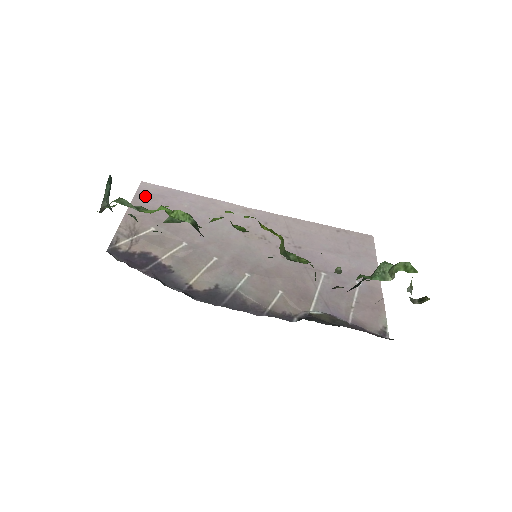
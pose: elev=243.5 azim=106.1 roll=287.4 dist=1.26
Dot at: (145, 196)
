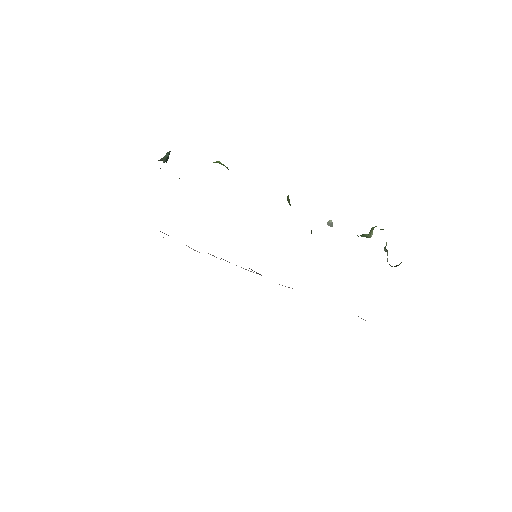
Dot at: occluded
